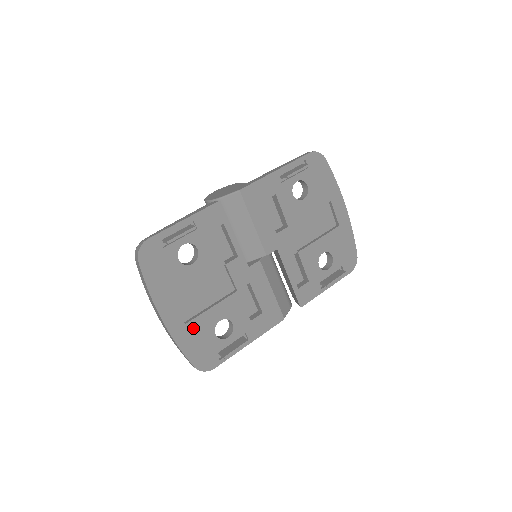
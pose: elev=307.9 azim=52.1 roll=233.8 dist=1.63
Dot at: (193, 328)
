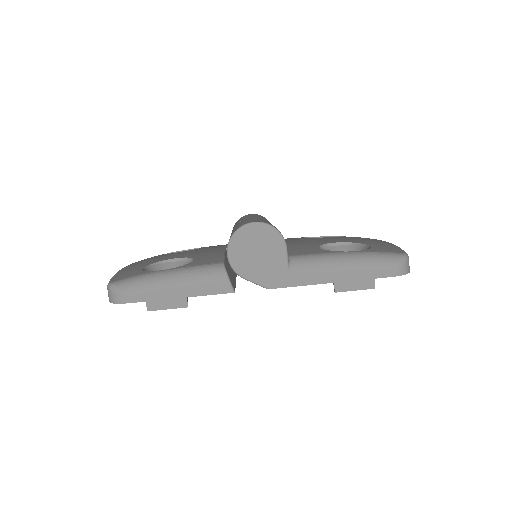
Dot at: occluded
